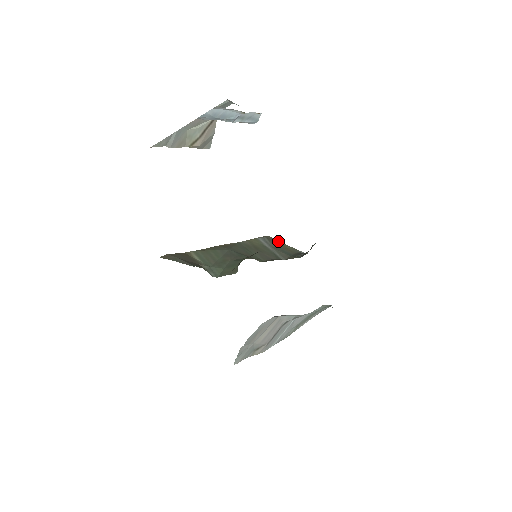
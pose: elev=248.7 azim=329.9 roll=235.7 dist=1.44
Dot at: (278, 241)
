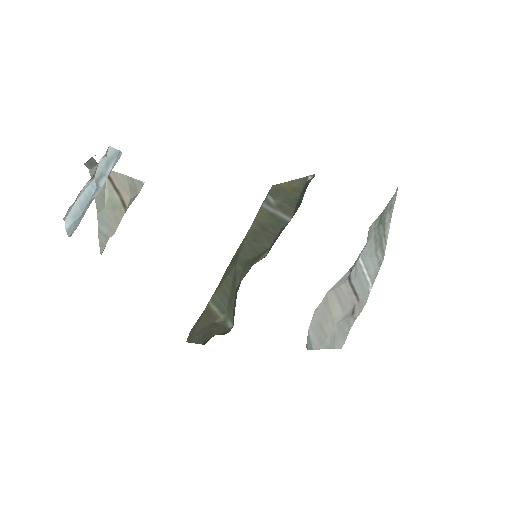
Dot at: (283, 185)
